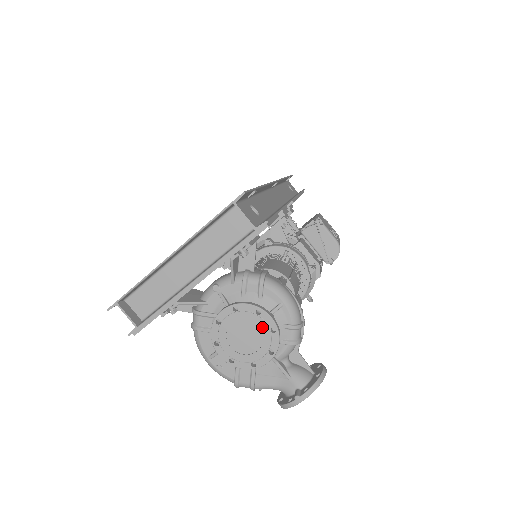
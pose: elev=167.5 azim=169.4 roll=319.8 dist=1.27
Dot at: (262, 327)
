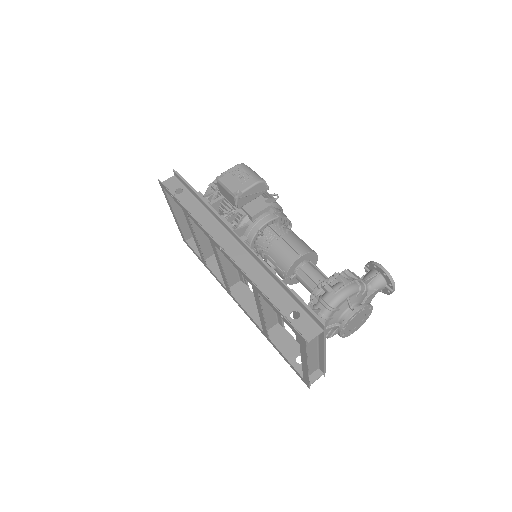
Dot at: (359, 315)
